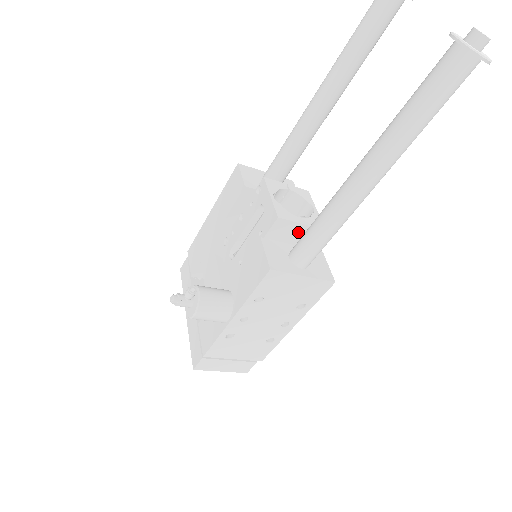
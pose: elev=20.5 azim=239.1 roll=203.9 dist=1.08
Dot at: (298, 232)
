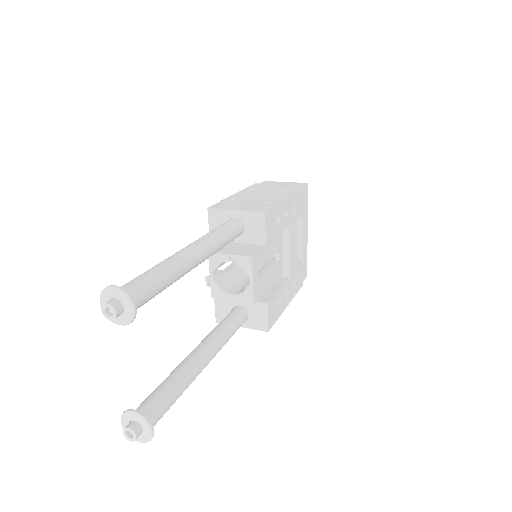
Dot at: occluded
